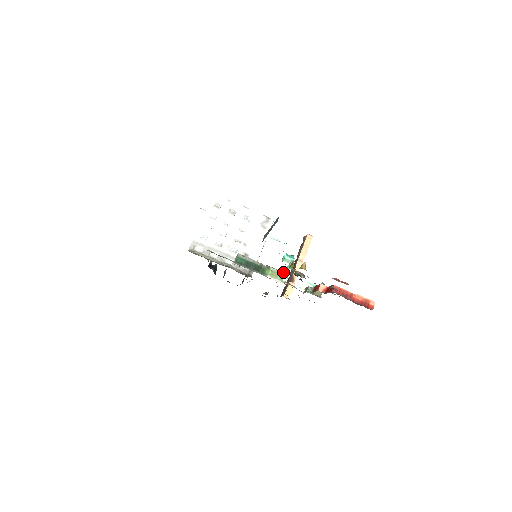
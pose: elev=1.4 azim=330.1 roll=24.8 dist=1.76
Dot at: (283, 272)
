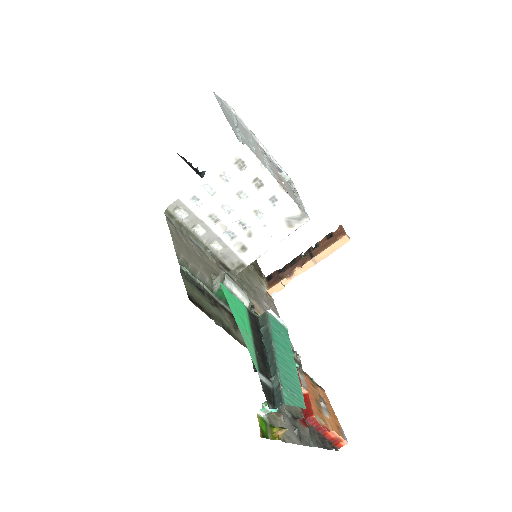
Dot at: occluded
